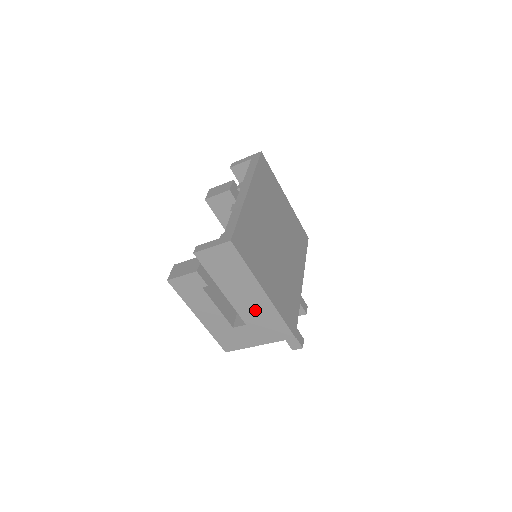
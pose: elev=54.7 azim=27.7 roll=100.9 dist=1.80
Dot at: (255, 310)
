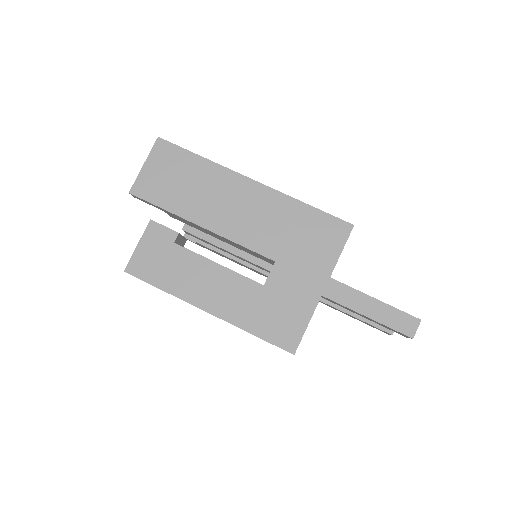
Dot at: (264, 222)
